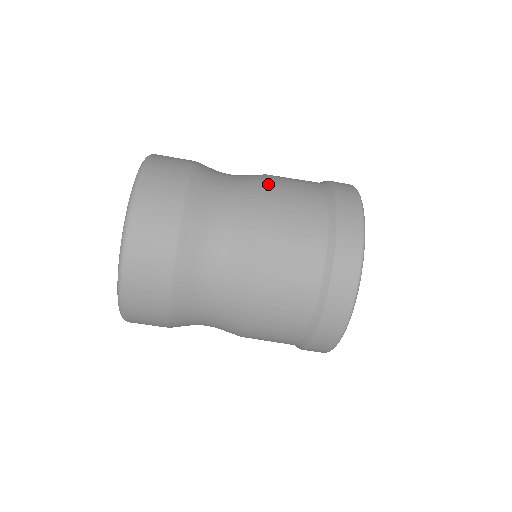
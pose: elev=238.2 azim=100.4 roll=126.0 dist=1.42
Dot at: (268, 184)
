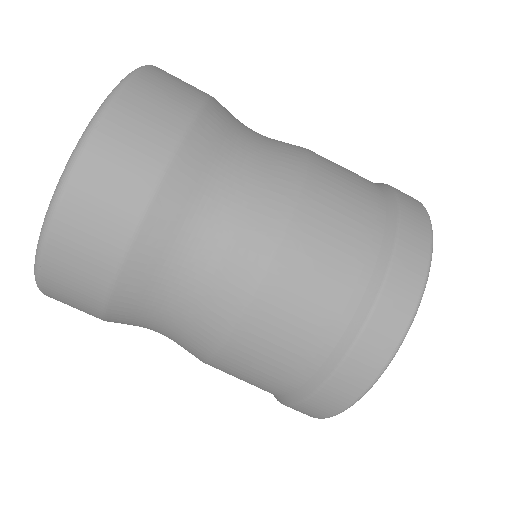
Dot at: occluded
